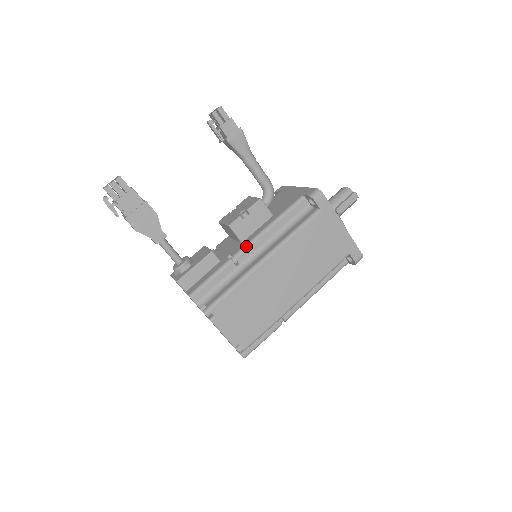
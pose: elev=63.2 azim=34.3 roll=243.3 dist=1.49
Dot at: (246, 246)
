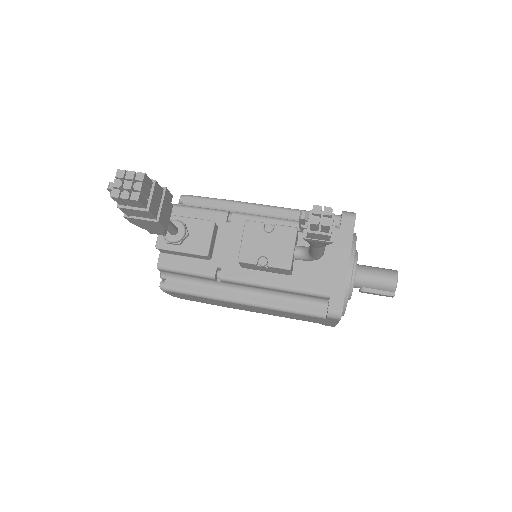
Dot at: (238, 281)
